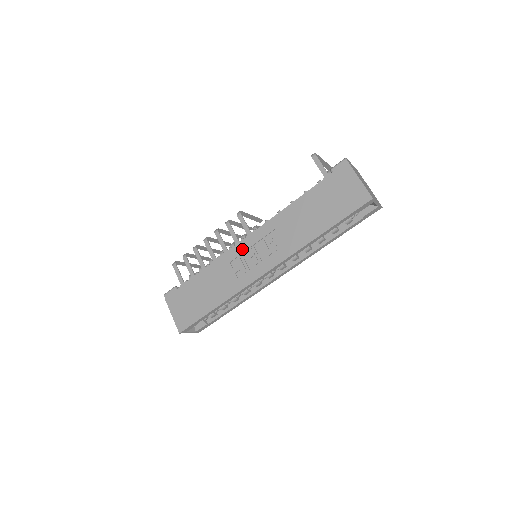
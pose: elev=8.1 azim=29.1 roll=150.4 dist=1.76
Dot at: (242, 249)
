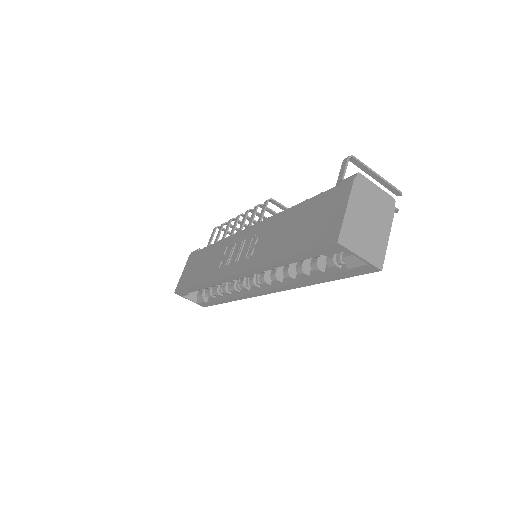
Dot at: (238, 238)
